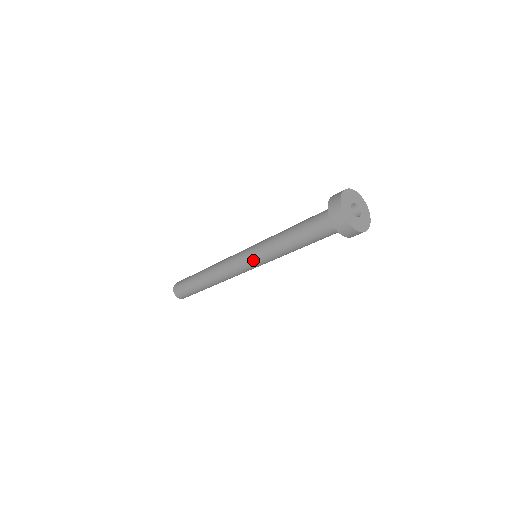
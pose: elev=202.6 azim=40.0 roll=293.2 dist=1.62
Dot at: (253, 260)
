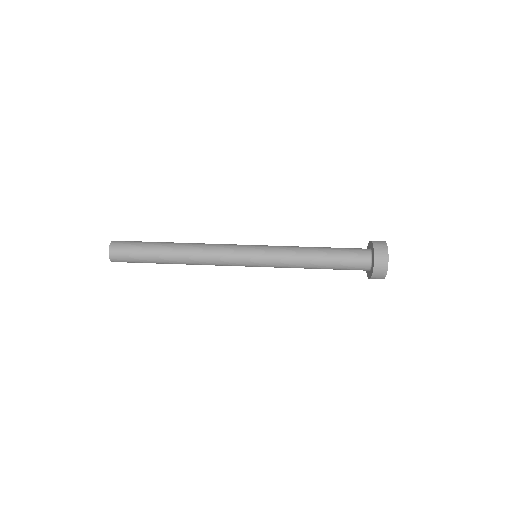
Dot at: (260, 266)
